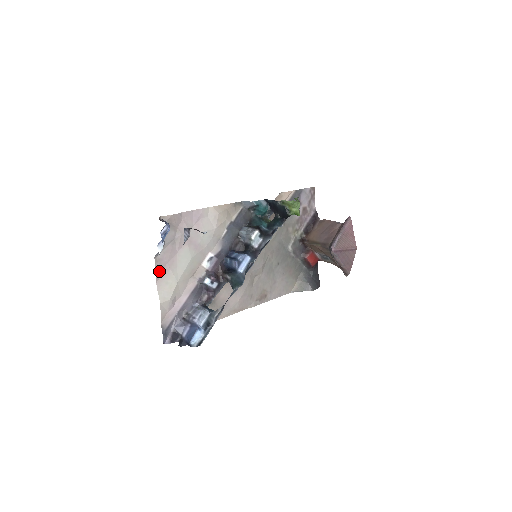
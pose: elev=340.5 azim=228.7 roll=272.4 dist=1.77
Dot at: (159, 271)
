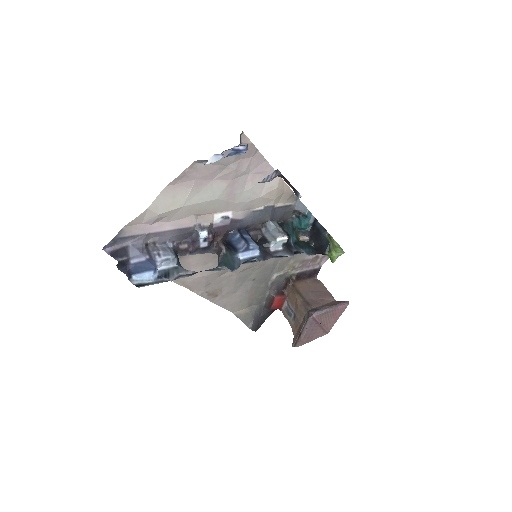
Dot at: (182, 178)
